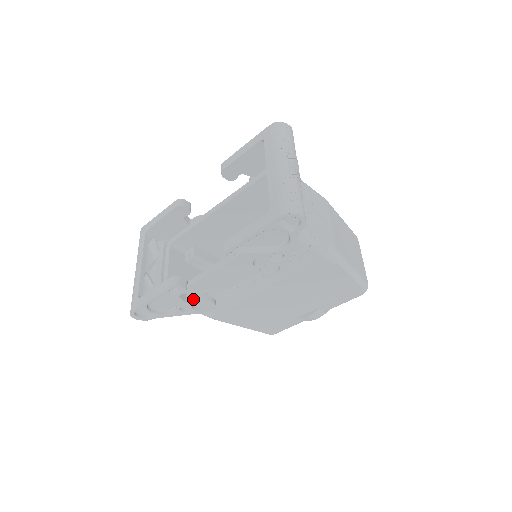
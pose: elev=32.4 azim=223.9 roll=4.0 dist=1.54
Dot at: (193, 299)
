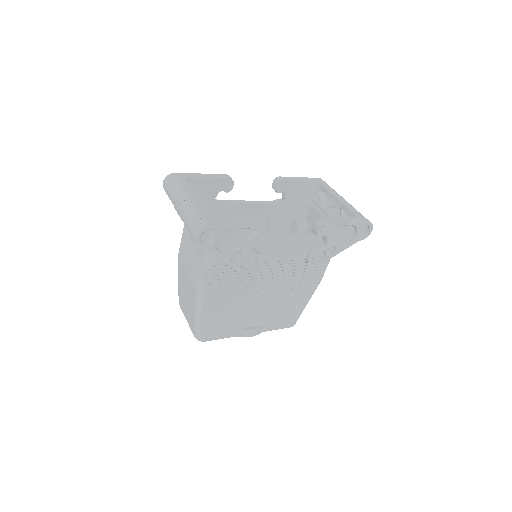
Dot at: (254, 250)
